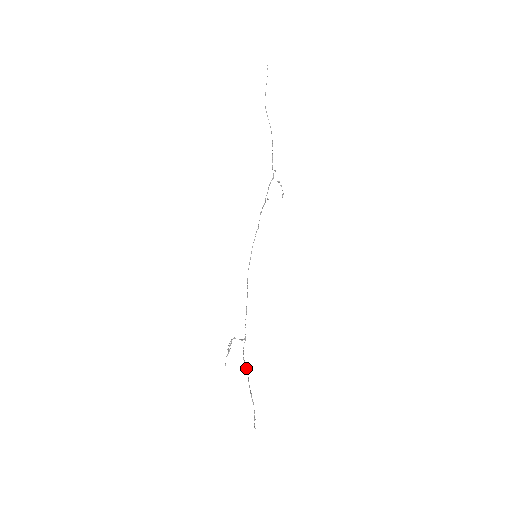
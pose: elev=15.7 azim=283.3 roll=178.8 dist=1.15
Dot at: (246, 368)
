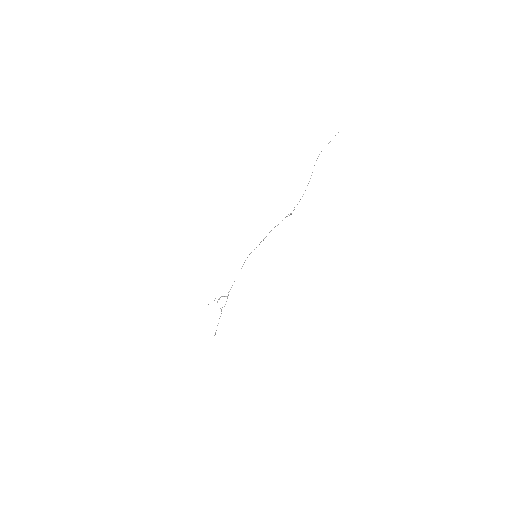
Dot at: occluded
